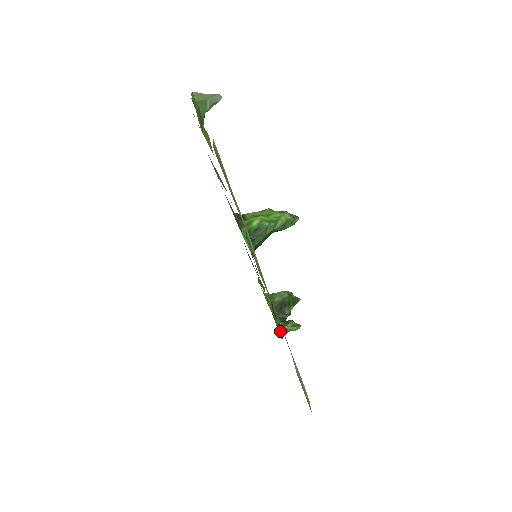
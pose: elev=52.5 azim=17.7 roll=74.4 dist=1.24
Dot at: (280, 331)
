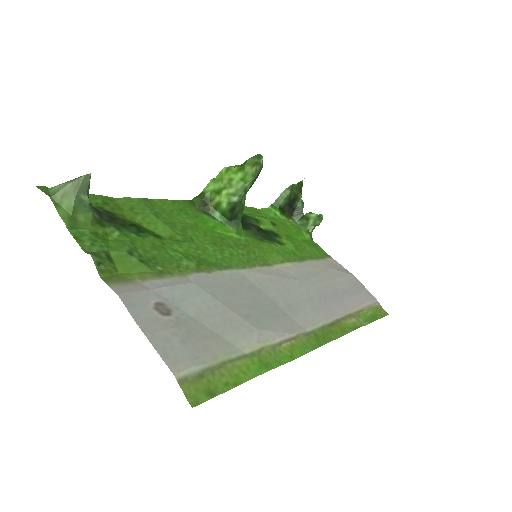
Dot at: (307, 237)
